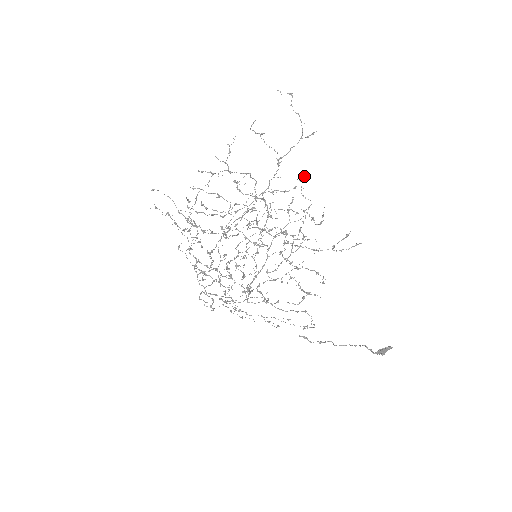
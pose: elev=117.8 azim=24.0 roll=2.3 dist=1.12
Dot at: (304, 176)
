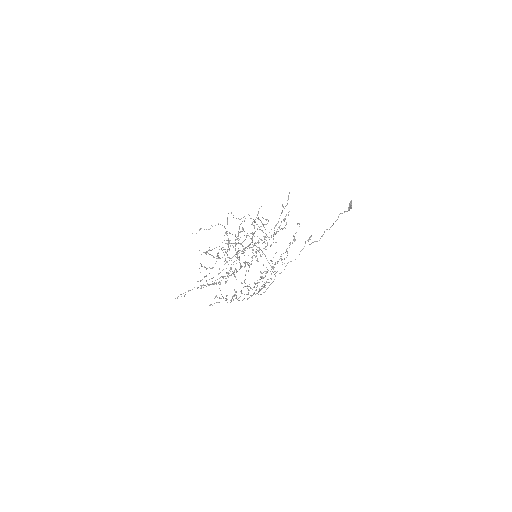
Dot at: occluded
